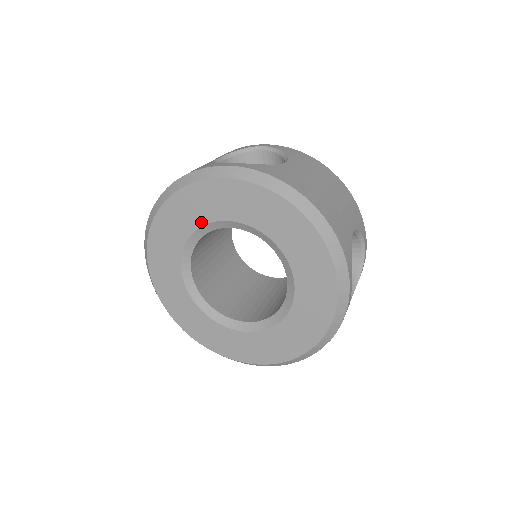
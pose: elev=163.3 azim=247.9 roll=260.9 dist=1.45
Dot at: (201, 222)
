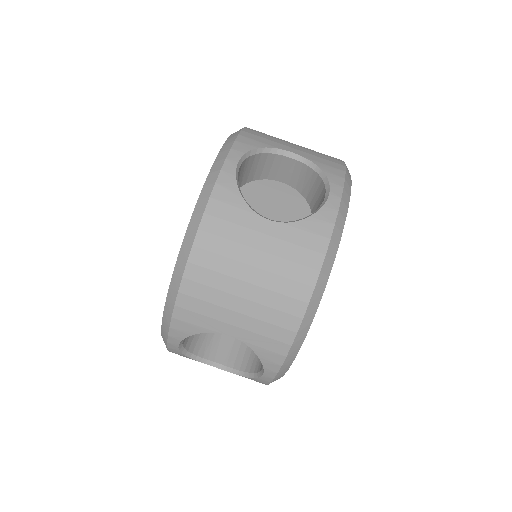
Dot at: occluded
